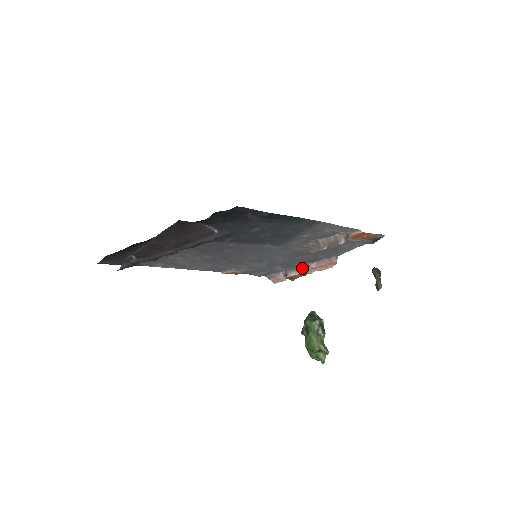
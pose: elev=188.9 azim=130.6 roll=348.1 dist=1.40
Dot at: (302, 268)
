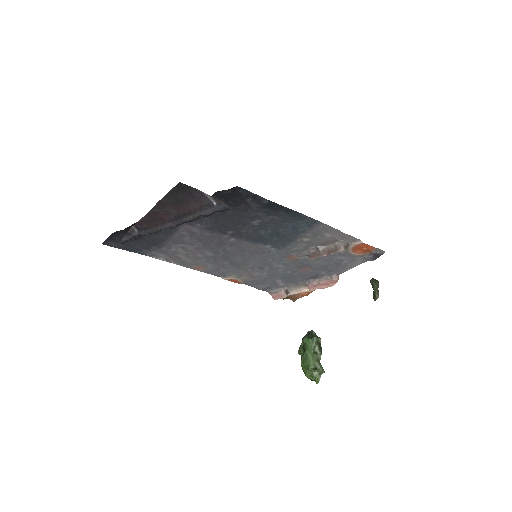
Dot at: (304, 286)
